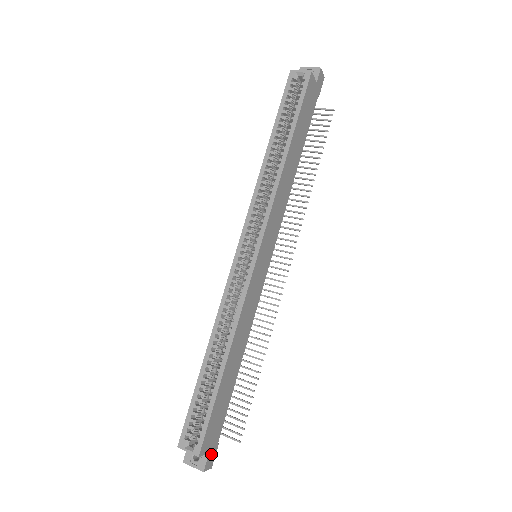
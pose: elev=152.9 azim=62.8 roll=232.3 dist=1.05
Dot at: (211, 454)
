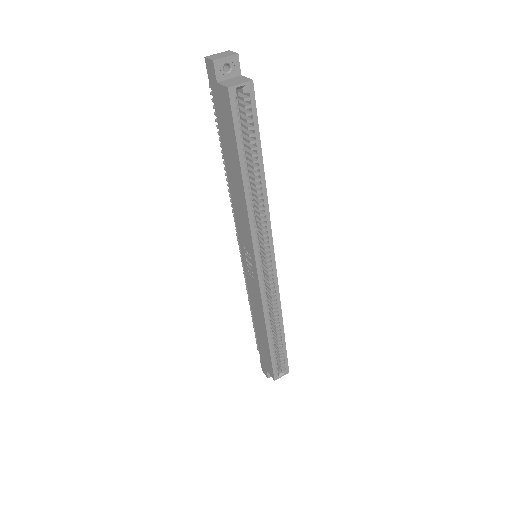
Dot at: occluded
